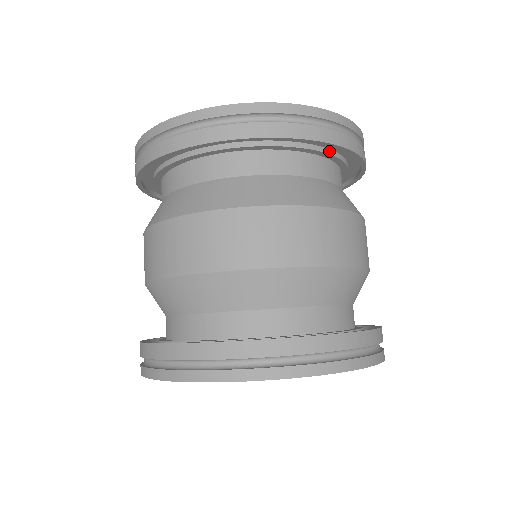
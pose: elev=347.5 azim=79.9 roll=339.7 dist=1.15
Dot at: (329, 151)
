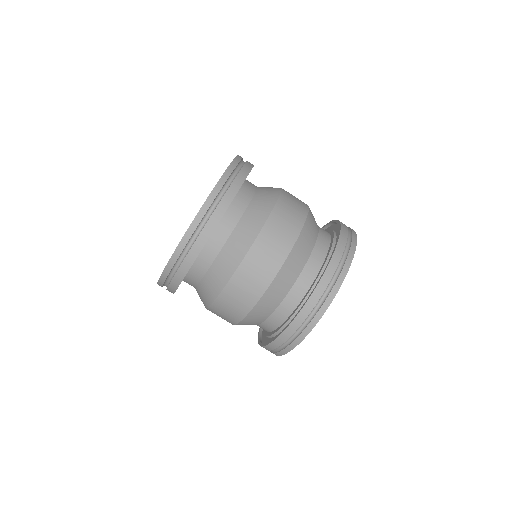
Dot at: occluded
